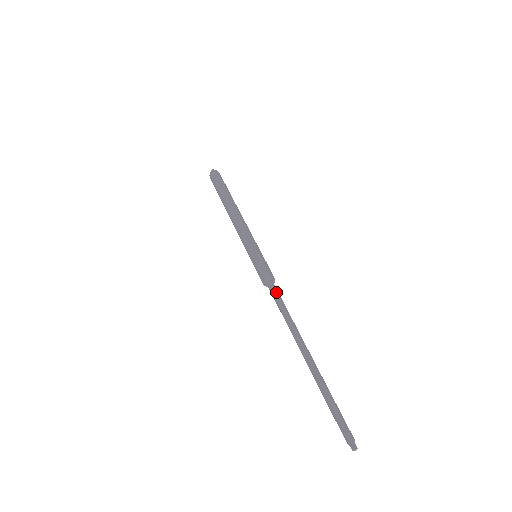
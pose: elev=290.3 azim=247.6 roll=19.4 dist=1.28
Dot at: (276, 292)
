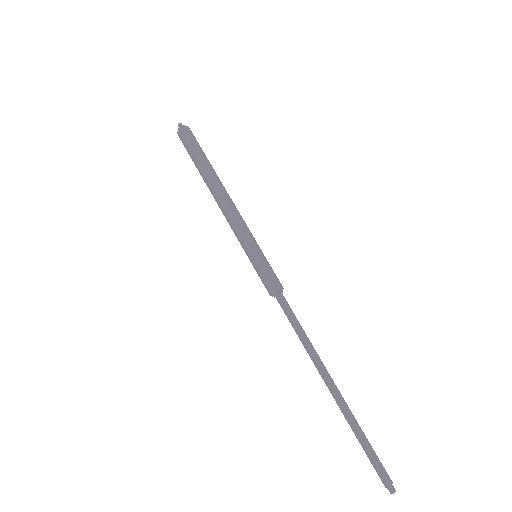
Dot at: (287, 308)
